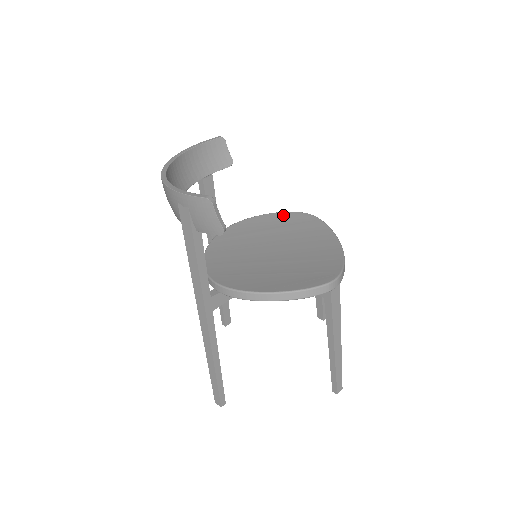
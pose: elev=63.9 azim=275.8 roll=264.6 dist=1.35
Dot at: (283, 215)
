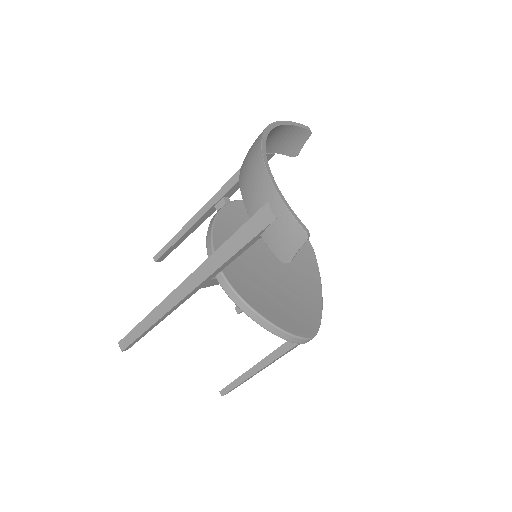
Dot at: occluded
